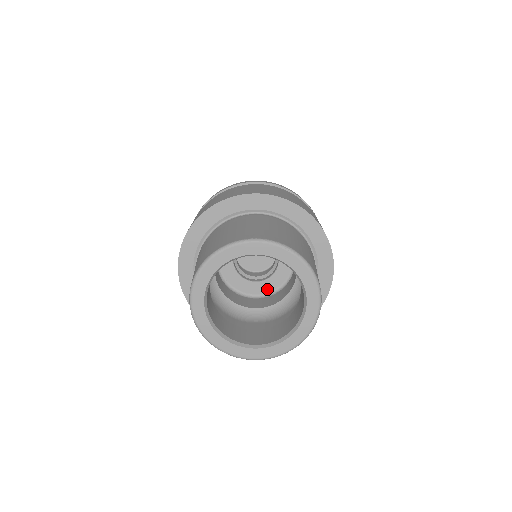
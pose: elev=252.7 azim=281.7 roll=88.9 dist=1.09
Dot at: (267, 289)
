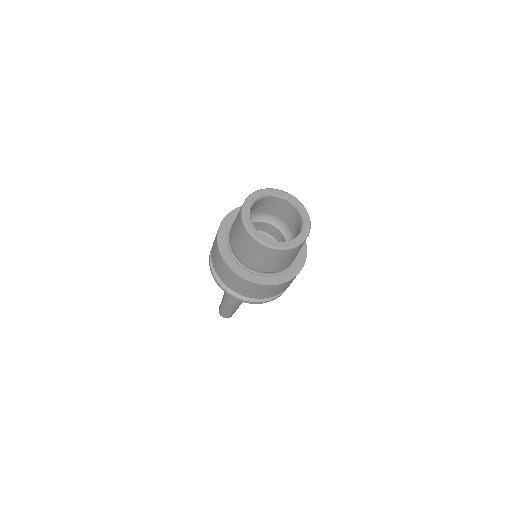
Dot at: occluded
